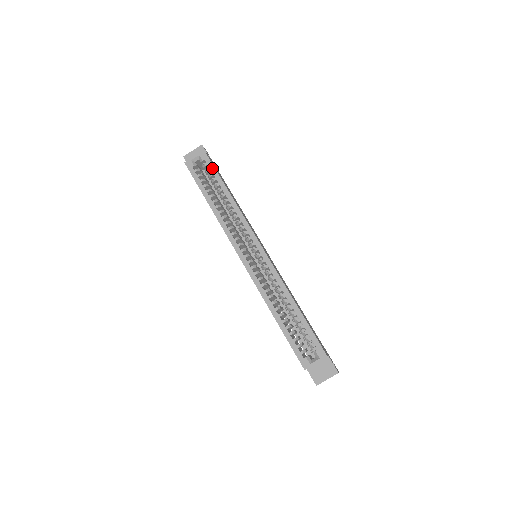
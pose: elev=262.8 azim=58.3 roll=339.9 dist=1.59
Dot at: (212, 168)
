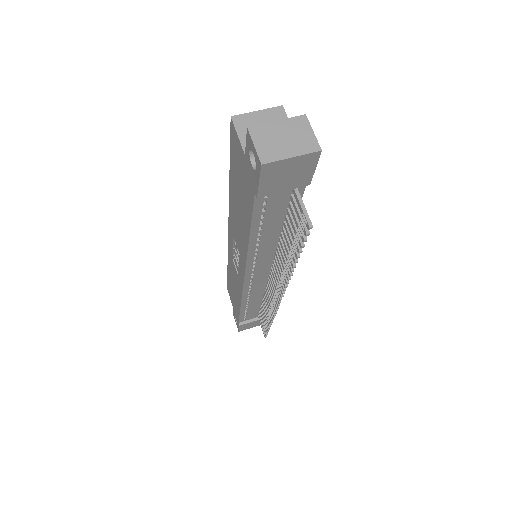
Dot at: occluded
